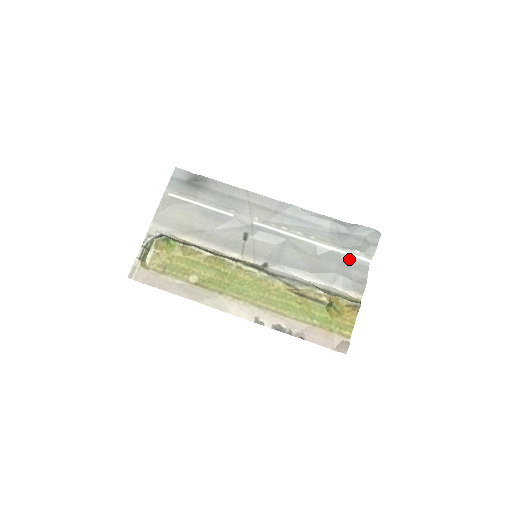
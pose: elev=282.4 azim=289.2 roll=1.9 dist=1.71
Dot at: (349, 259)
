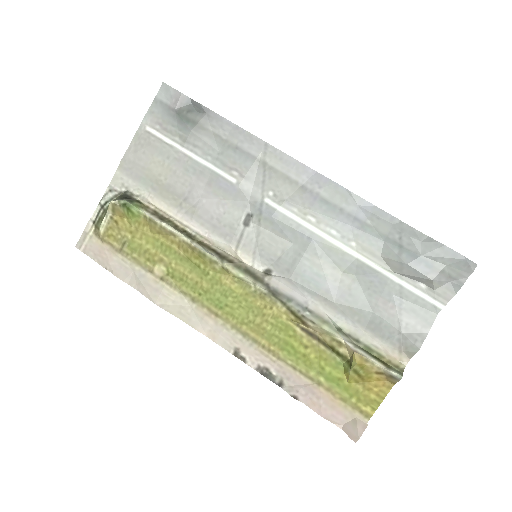
Dot at: (406, 295)
